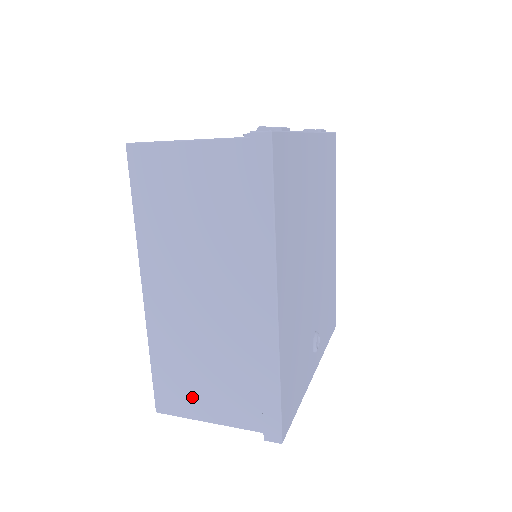
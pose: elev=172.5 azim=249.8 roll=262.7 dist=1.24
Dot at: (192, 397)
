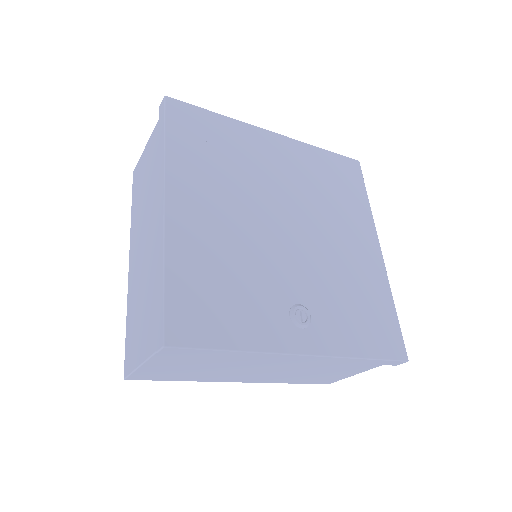
Dot at: (136, 343)
